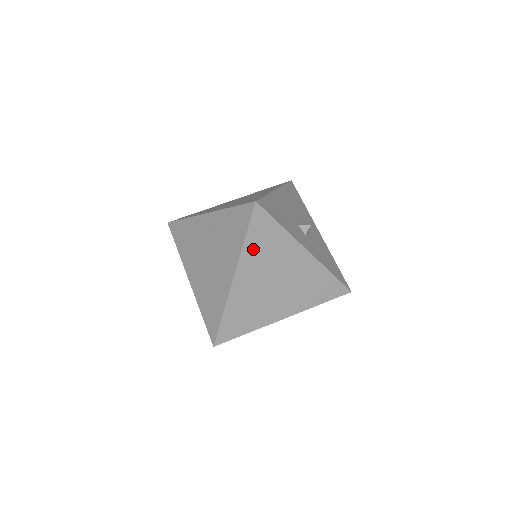
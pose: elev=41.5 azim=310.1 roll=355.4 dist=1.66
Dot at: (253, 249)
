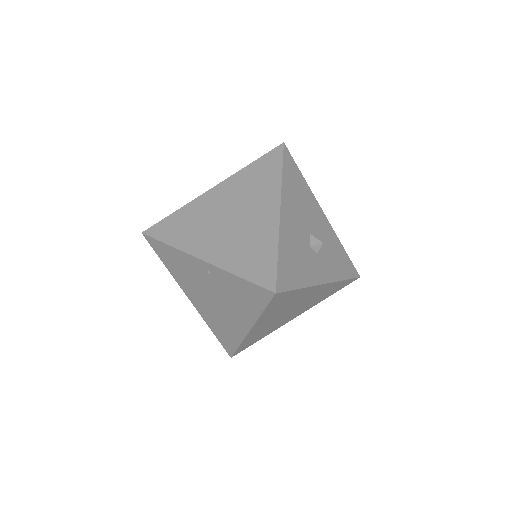
Dot at: (270, 312)
